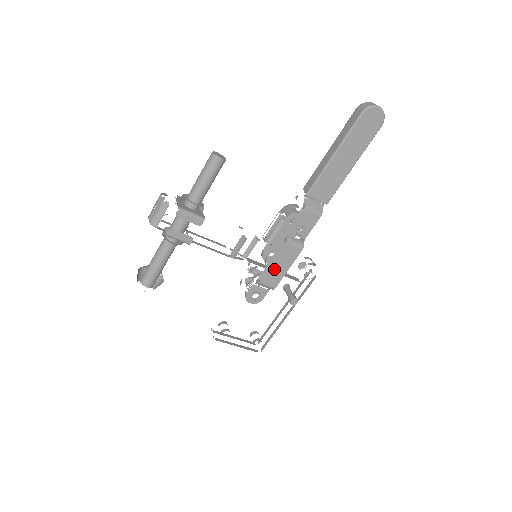
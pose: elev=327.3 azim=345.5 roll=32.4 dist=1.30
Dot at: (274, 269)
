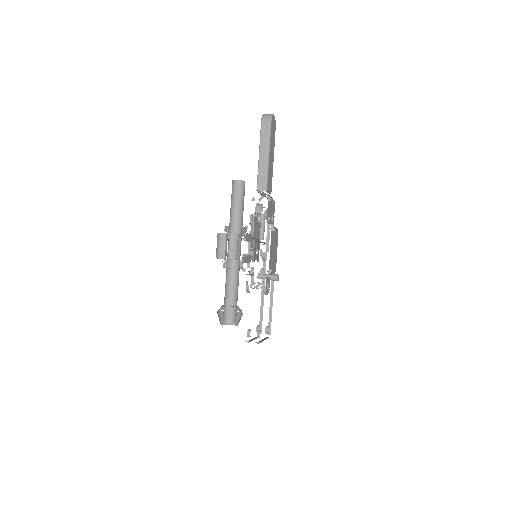
Dot at: (274, 255)
